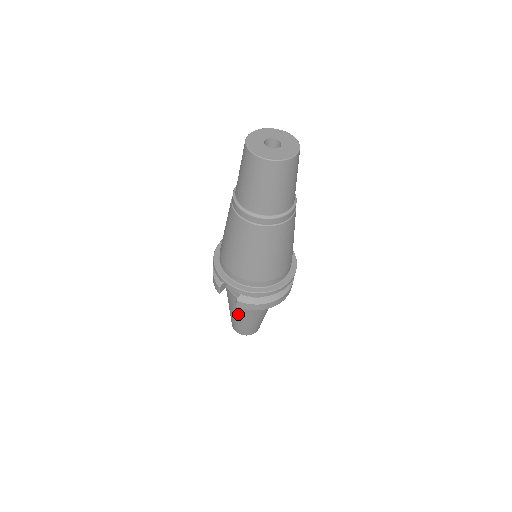
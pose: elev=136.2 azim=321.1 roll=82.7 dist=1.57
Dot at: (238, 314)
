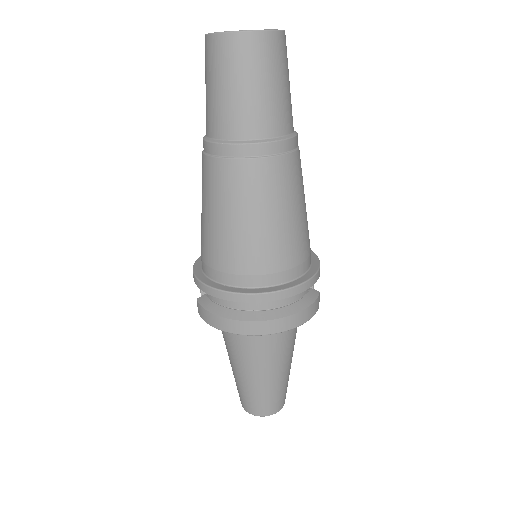
Dot at: occluded
